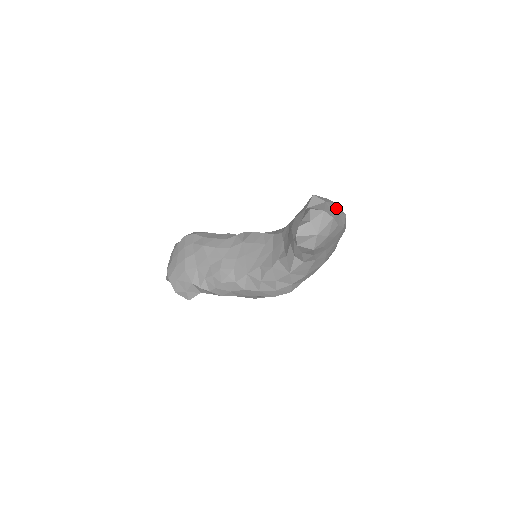
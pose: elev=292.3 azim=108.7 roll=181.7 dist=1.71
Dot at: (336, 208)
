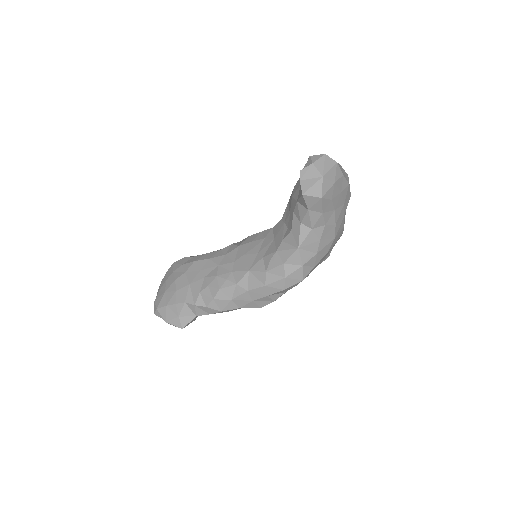
Dot at: occluded
